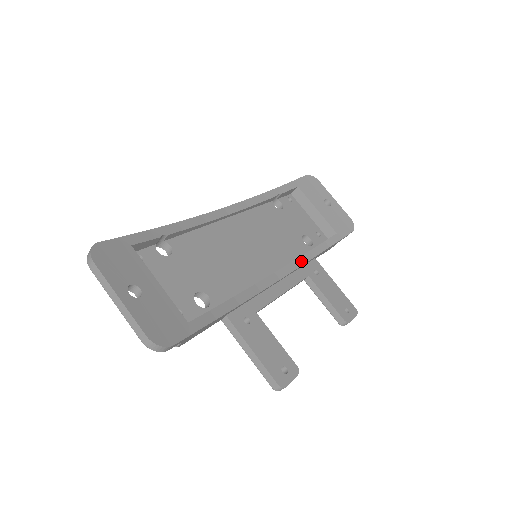
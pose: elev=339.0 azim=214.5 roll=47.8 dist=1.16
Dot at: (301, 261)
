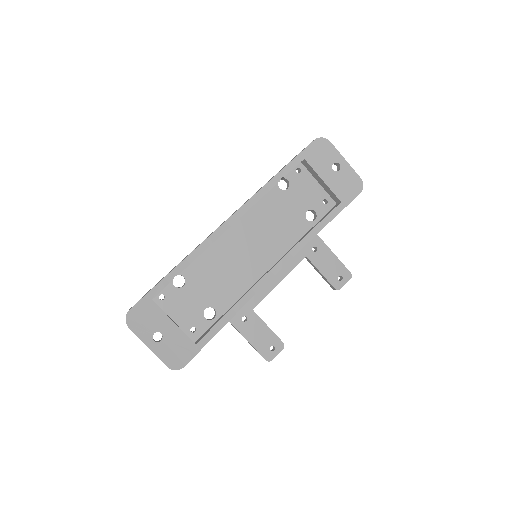
Dot at: (298, 248)
